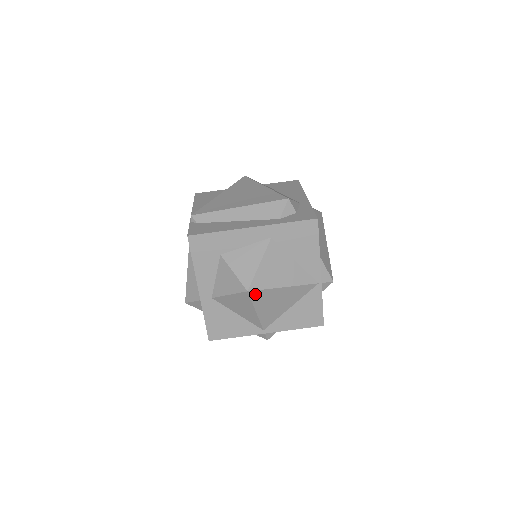
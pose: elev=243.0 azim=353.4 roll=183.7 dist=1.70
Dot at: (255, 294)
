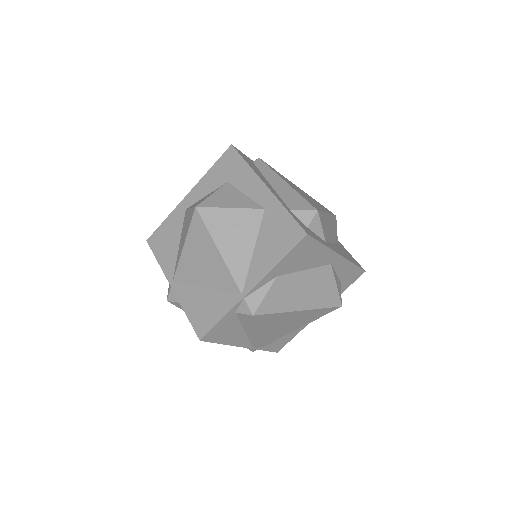
Dot at: (197, 220)
